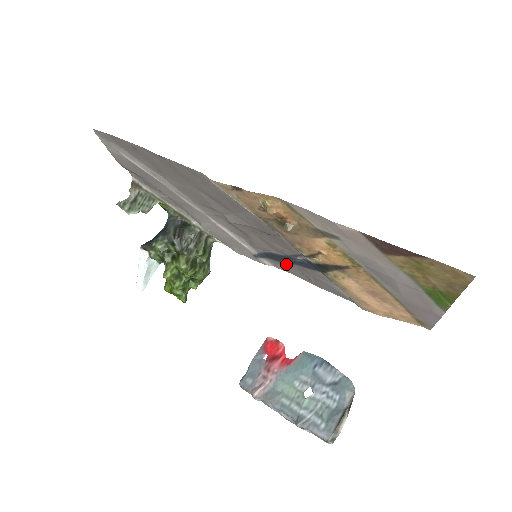
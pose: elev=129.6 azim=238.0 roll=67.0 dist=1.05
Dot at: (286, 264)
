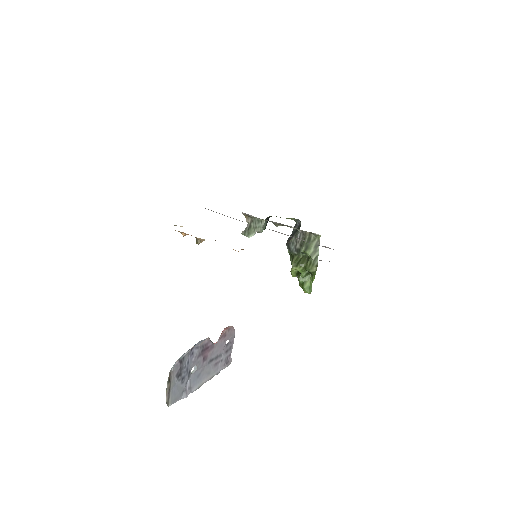
Dot at: occluded
